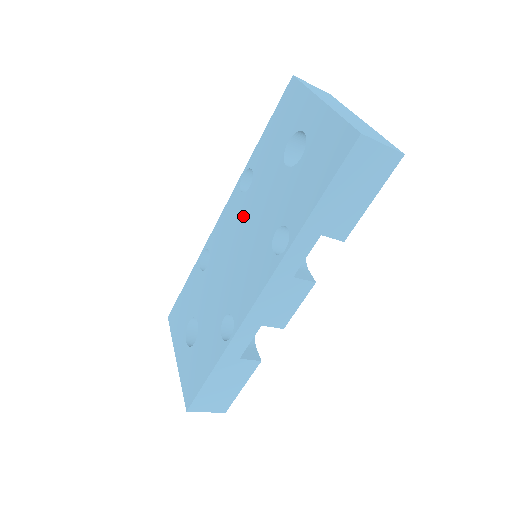
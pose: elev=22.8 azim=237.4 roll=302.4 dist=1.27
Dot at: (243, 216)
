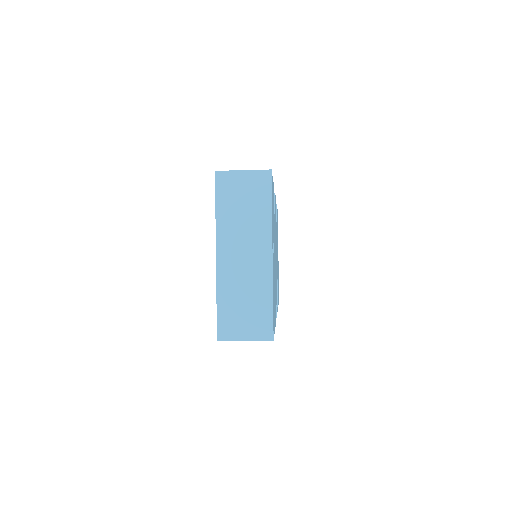
Dot at: occluded
